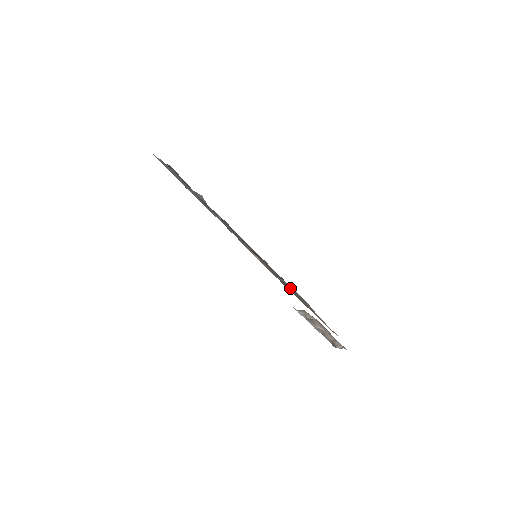
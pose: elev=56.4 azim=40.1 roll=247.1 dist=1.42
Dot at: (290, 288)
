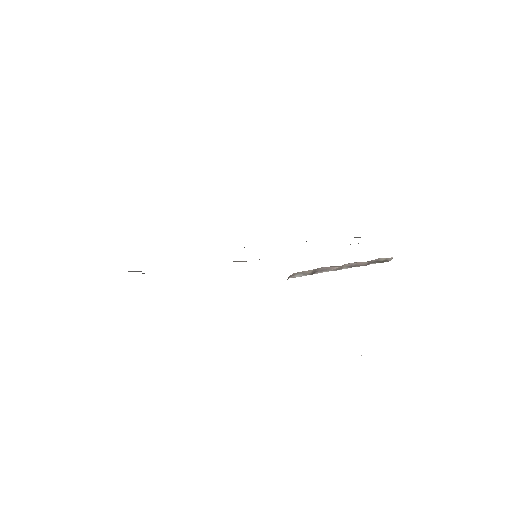
Dot at: occluded
